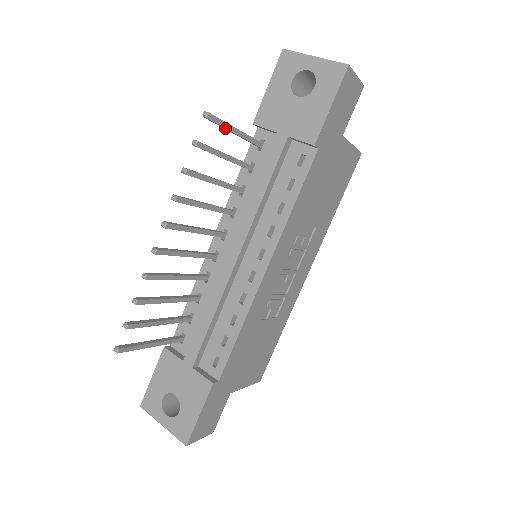
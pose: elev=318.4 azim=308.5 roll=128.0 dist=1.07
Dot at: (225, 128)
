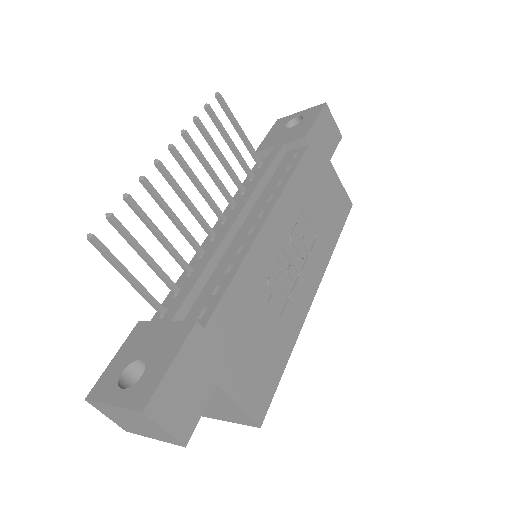
Dot at: (231, 117)
